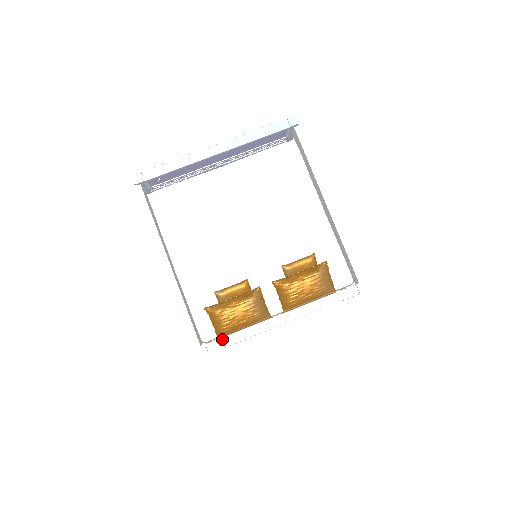
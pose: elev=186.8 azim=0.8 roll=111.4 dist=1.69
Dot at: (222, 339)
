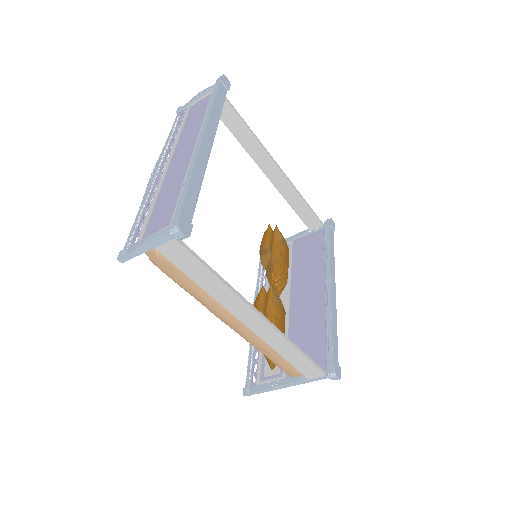
Dot at: (333, 345)
